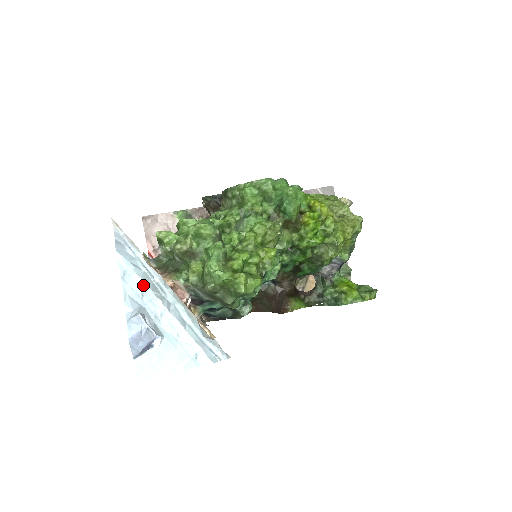
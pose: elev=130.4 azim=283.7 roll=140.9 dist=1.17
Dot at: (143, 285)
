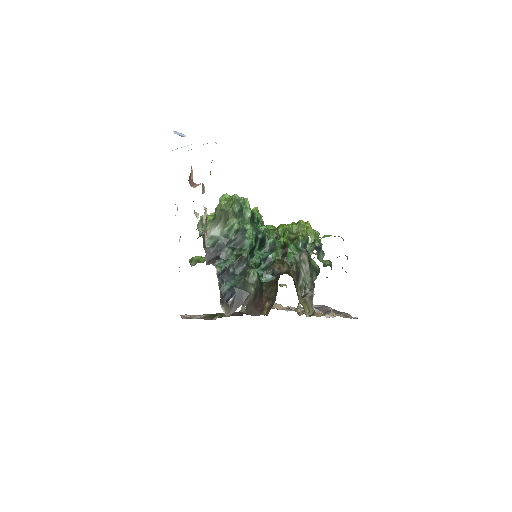
Dot at: (182, 147)
